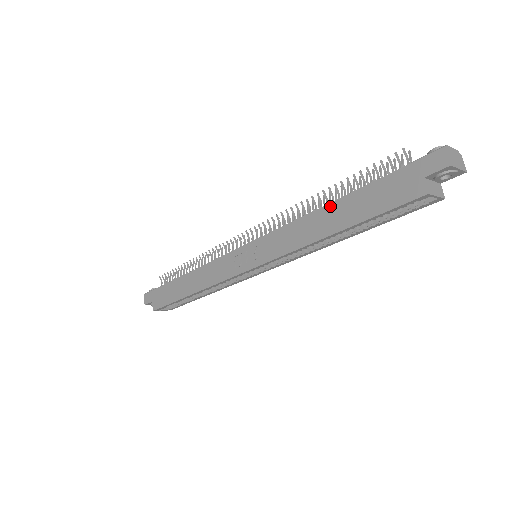
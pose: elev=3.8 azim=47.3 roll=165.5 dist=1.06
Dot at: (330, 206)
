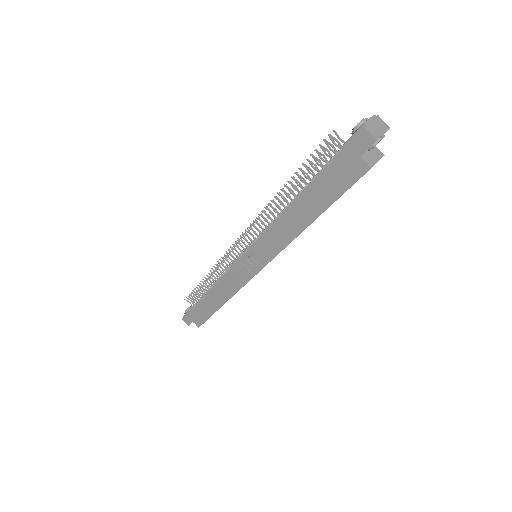
Dot at: (295, 203)
